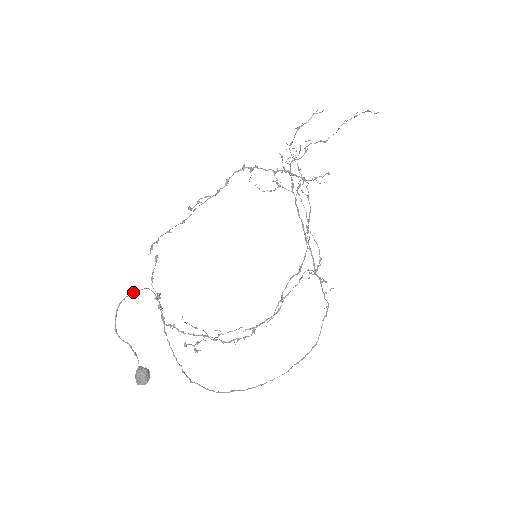
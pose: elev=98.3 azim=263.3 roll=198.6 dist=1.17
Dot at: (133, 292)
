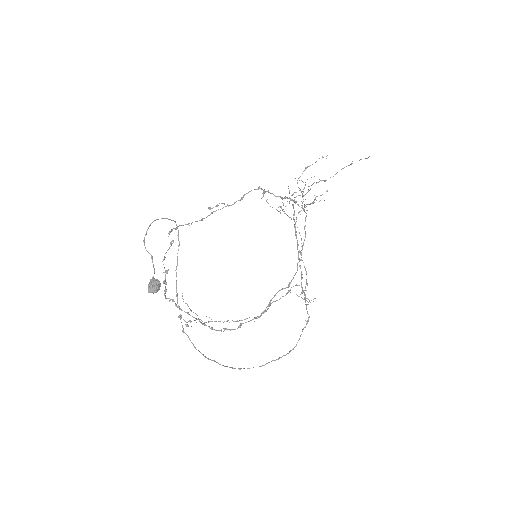
Dot at: (165, 218)
